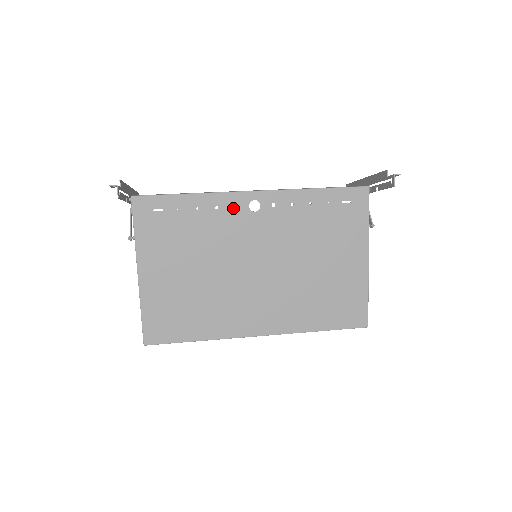
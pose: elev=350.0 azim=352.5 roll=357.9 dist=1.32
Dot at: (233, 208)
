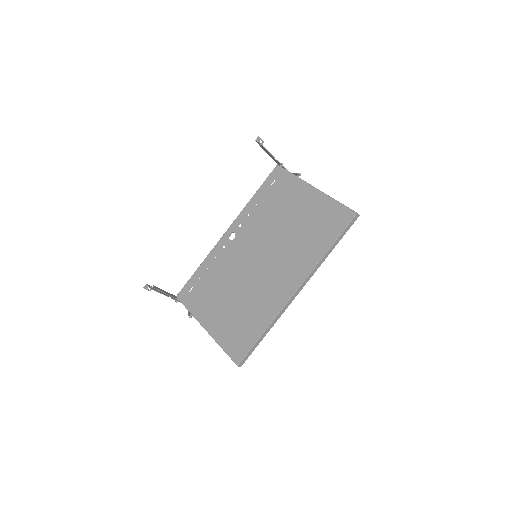
Dot at: (223, 249)
